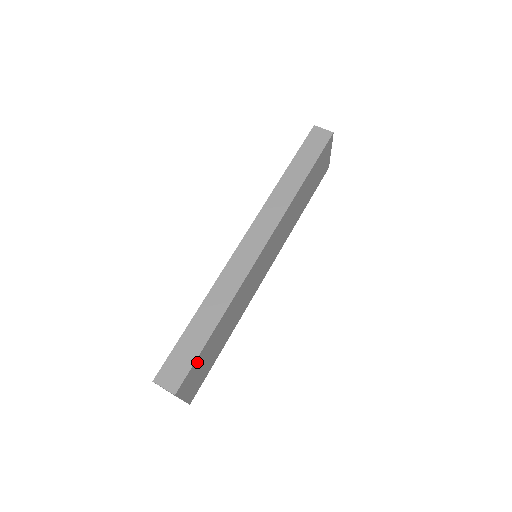
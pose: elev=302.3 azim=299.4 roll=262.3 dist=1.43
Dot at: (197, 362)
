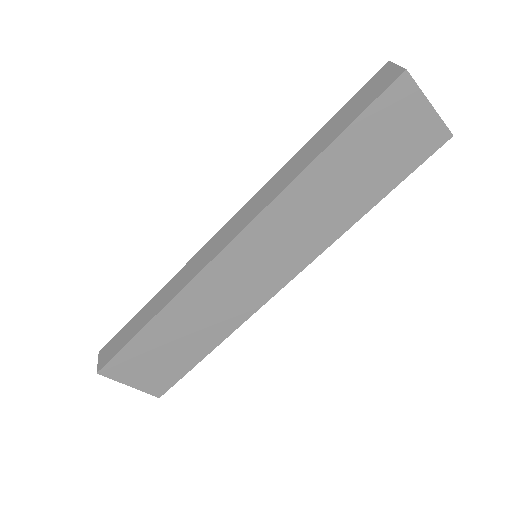
Dot at: (129, 352)
